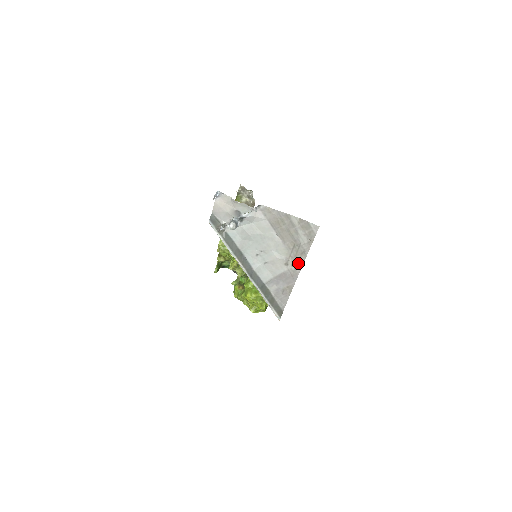
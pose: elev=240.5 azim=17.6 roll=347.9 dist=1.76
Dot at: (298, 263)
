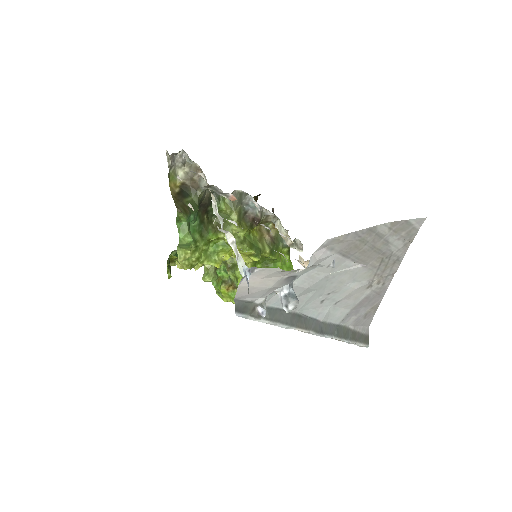
Dot at: (387, 276)
